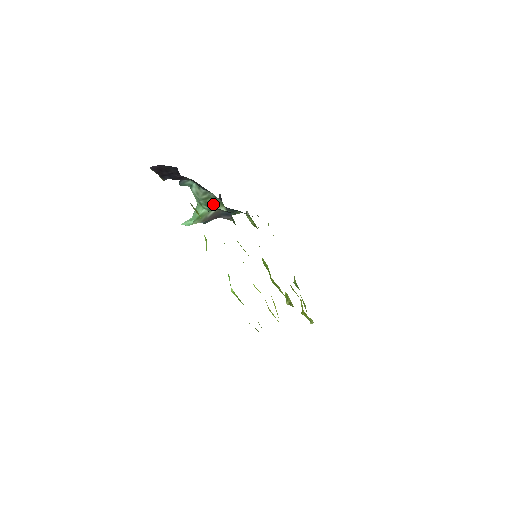
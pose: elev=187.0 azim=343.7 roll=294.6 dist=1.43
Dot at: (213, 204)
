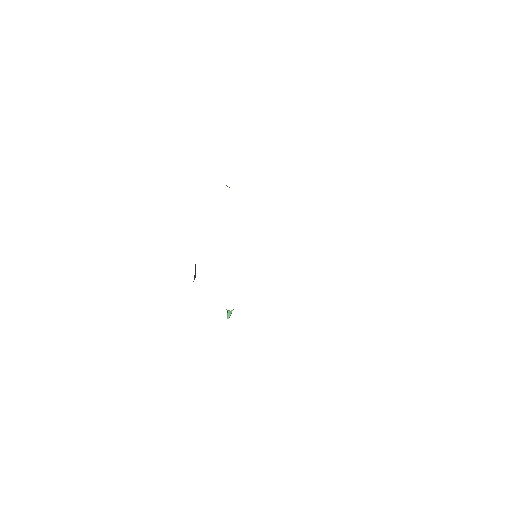
Dot at: occluded
